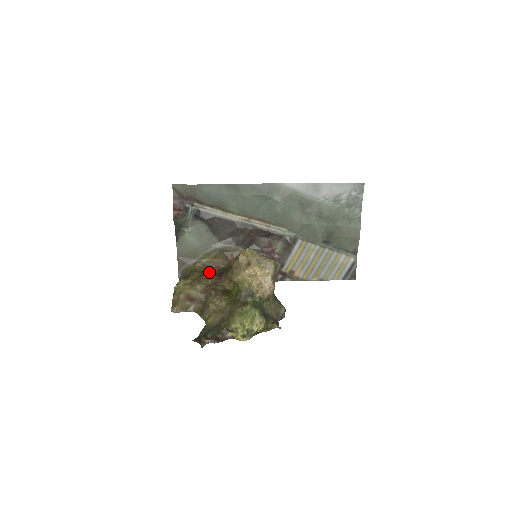
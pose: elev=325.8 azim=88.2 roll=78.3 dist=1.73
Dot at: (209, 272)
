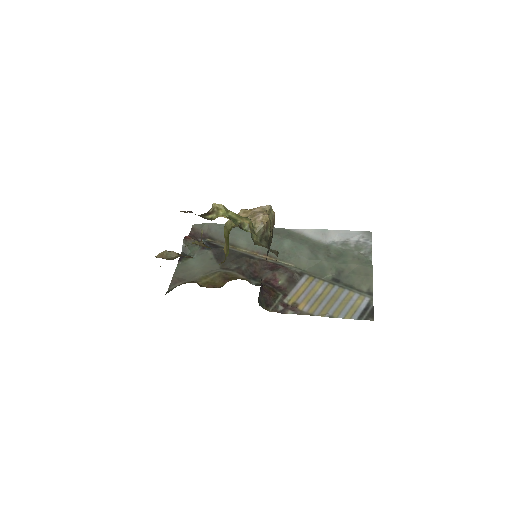
Dot at: occluded
